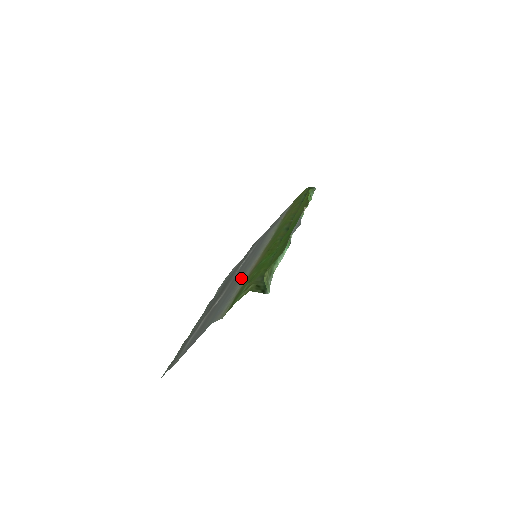
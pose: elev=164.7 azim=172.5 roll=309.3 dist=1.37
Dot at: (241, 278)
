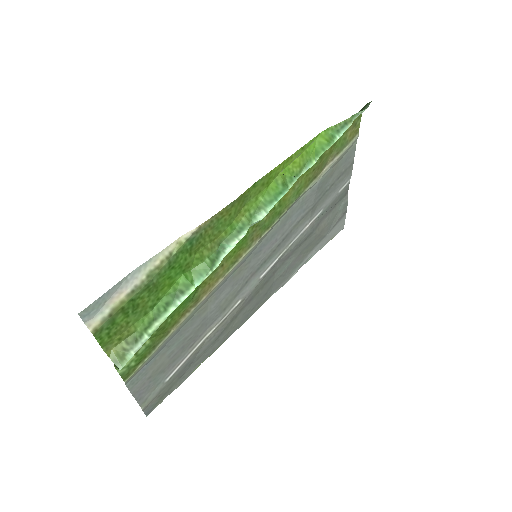
Dot at: (198, 308)
